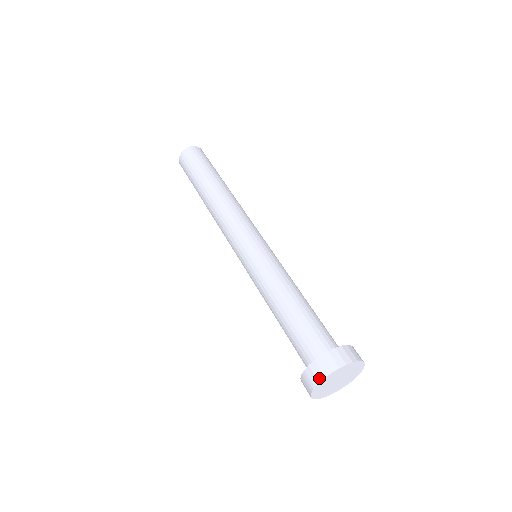
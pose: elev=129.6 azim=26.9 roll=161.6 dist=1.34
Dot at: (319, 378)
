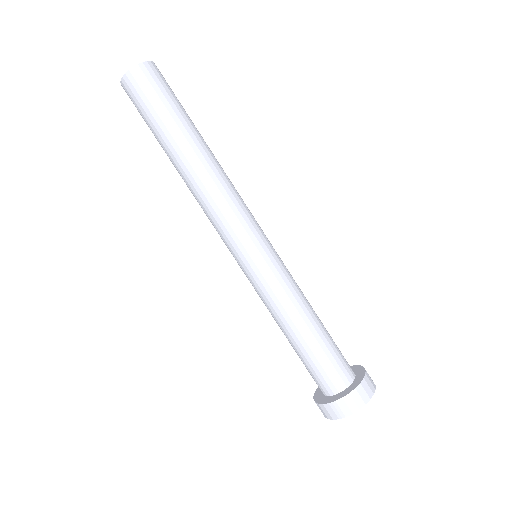
Dot at: (353, 410)
